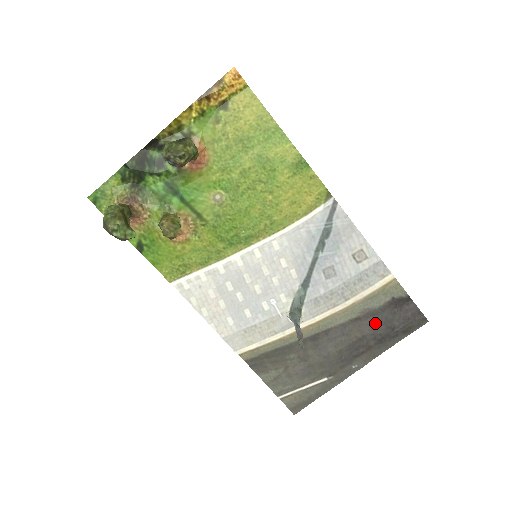
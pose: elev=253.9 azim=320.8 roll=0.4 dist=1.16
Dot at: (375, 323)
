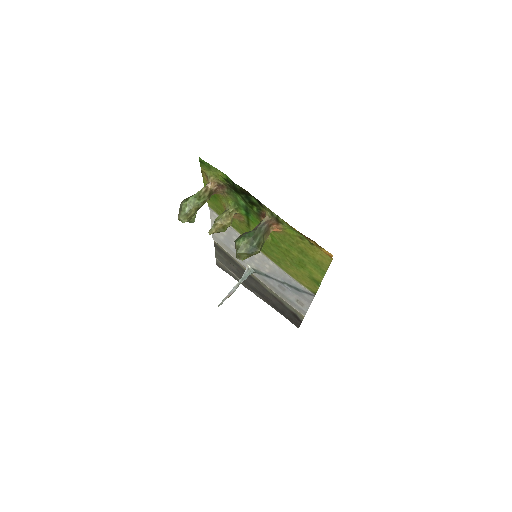
Dot at: (279, 305)
